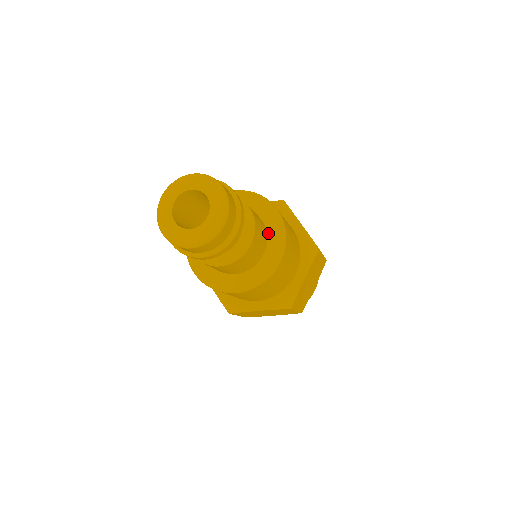
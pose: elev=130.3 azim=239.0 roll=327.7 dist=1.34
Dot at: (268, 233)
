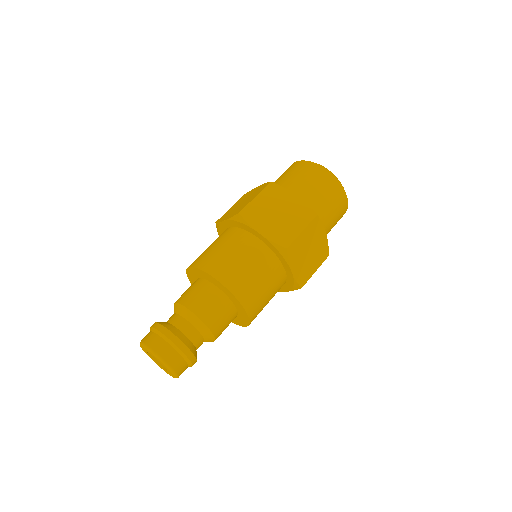
Dot at: (239, 314)
